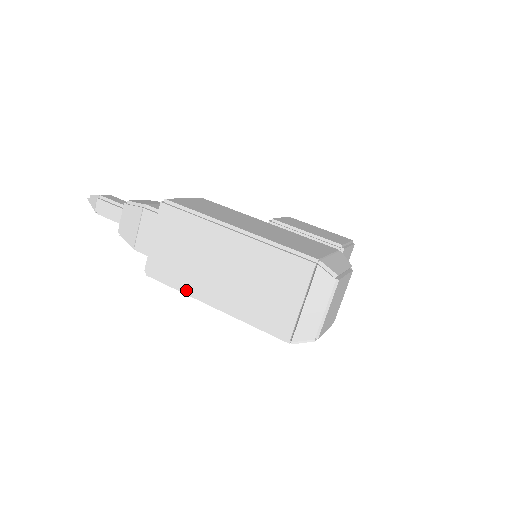
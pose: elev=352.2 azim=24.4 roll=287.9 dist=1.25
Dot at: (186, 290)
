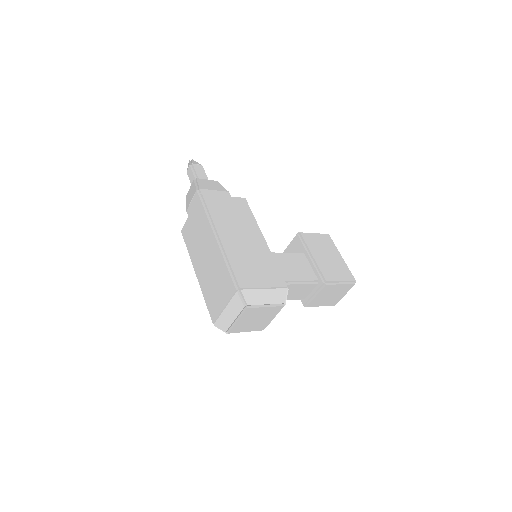
Dot at: (190, 256)
